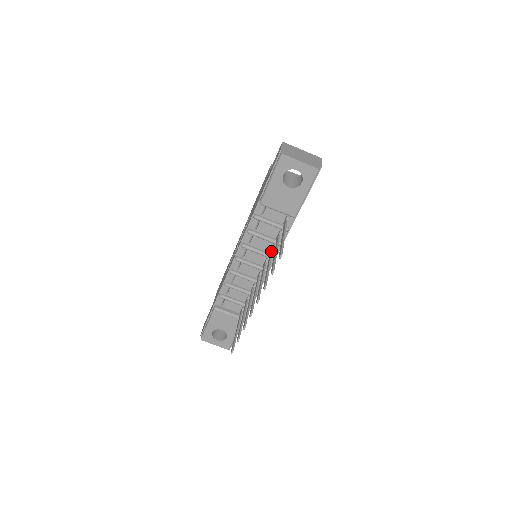
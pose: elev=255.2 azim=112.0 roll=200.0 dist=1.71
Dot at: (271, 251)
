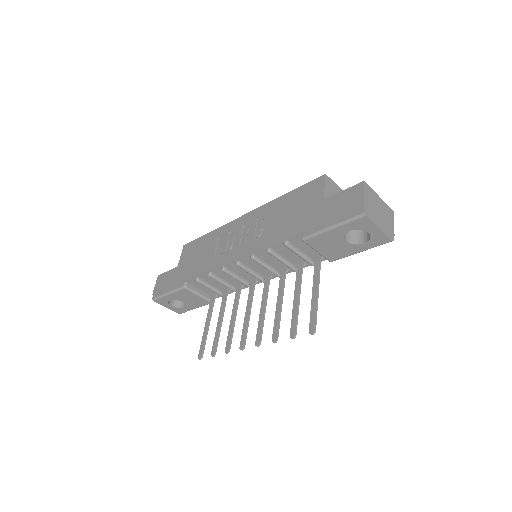
Dot at: (284, 277)
